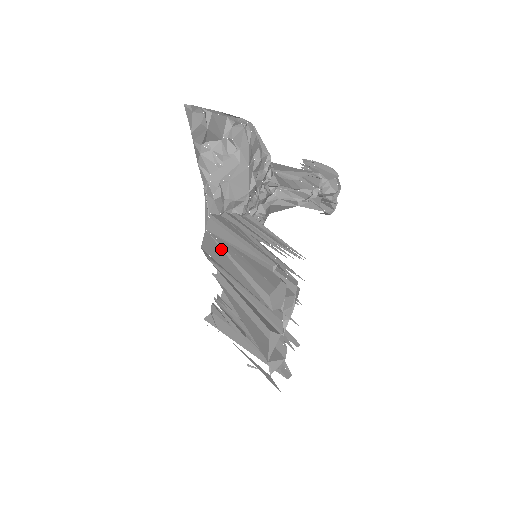
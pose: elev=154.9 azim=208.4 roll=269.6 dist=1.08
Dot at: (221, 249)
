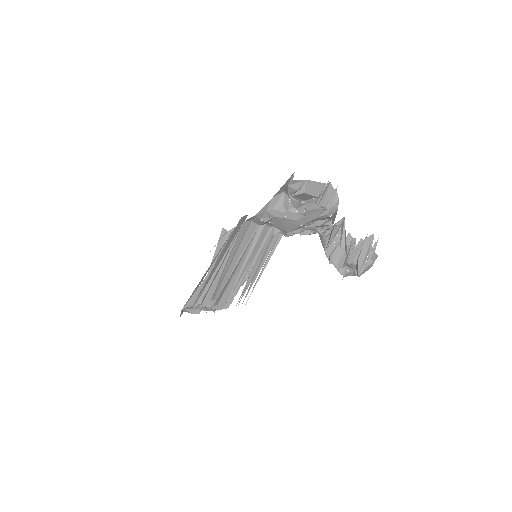
Dot at: (229, 245)
